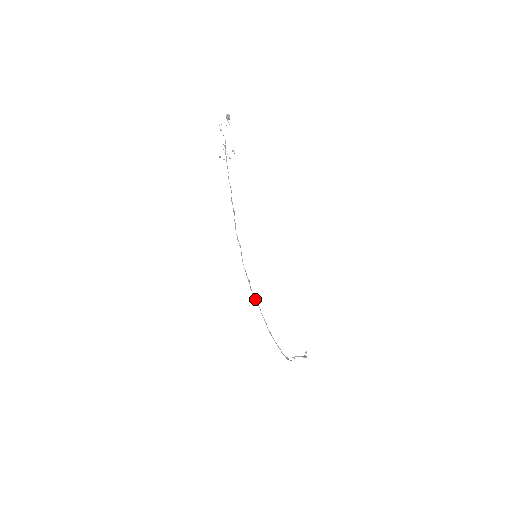
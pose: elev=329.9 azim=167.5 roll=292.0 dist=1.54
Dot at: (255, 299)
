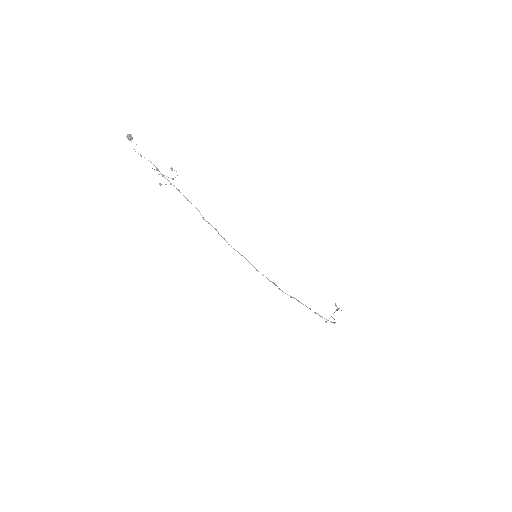
Dot at: (289, 295)
